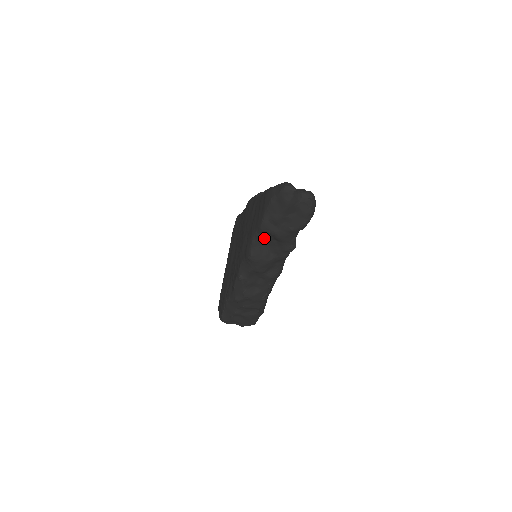
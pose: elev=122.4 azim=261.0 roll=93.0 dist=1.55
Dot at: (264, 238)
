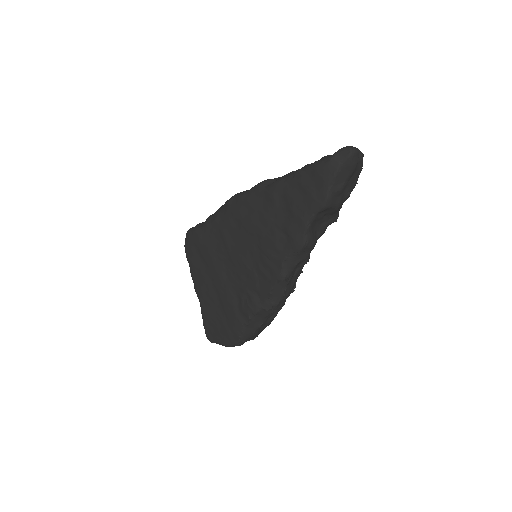
Dot at: (318, 218)
